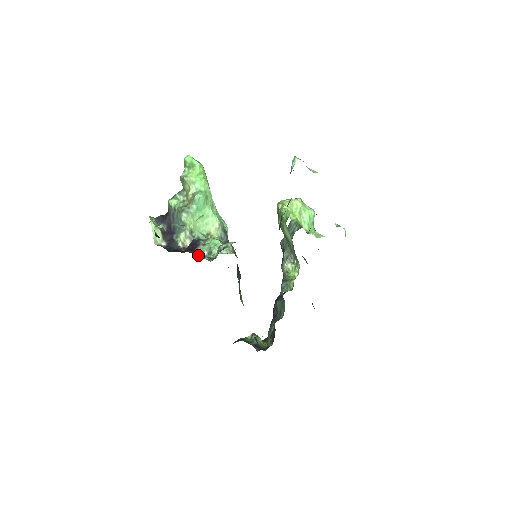
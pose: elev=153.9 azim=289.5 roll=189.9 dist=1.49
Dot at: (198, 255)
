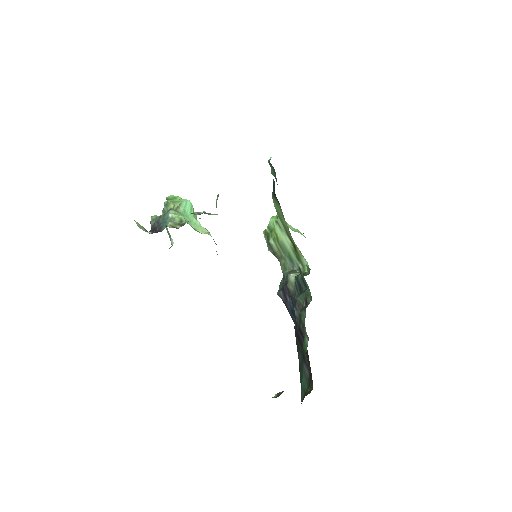
Dot at: (194, 214)
